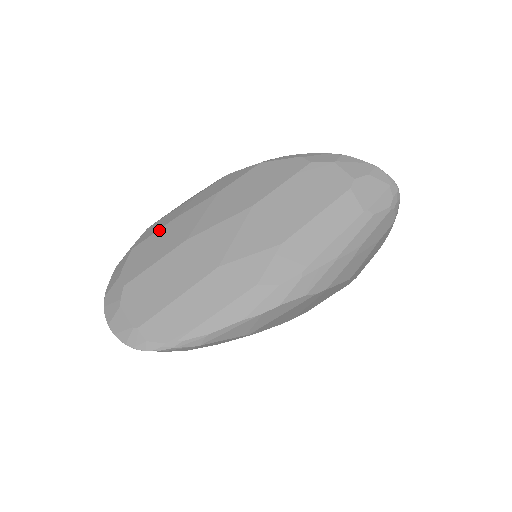
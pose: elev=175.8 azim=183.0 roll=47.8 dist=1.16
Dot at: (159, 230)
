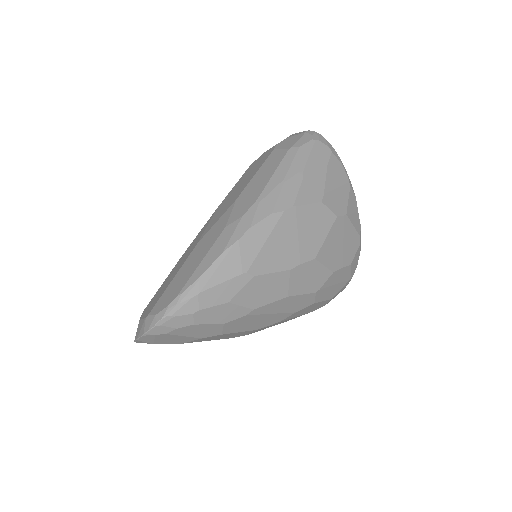
Dot at: occluded
